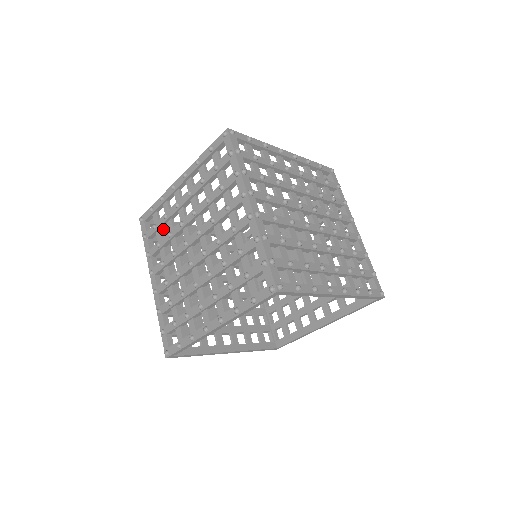
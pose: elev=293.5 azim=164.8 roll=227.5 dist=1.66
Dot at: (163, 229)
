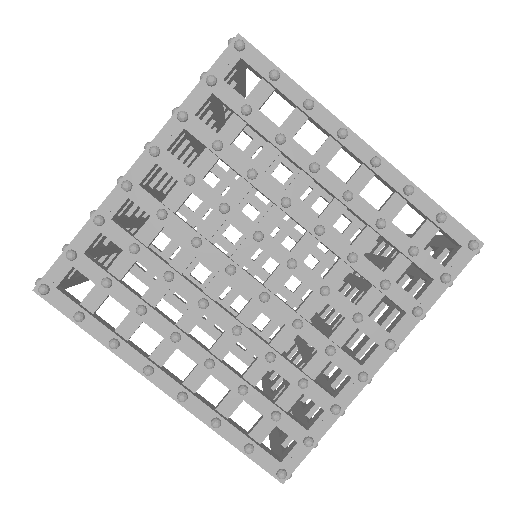
Dot at: (253, 146)
